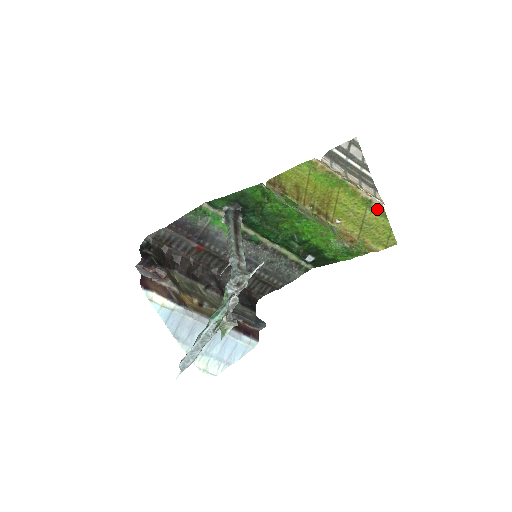
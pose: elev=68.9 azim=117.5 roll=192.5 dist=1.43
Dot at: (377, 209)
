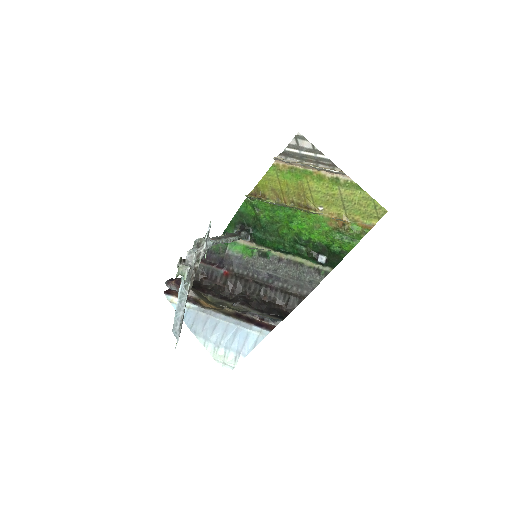
Dot at: (348, 184)
